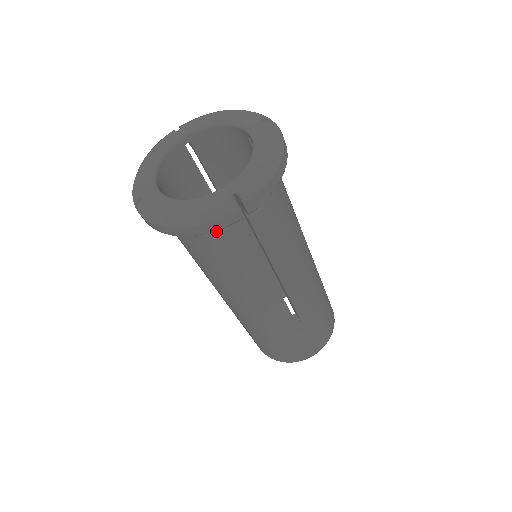
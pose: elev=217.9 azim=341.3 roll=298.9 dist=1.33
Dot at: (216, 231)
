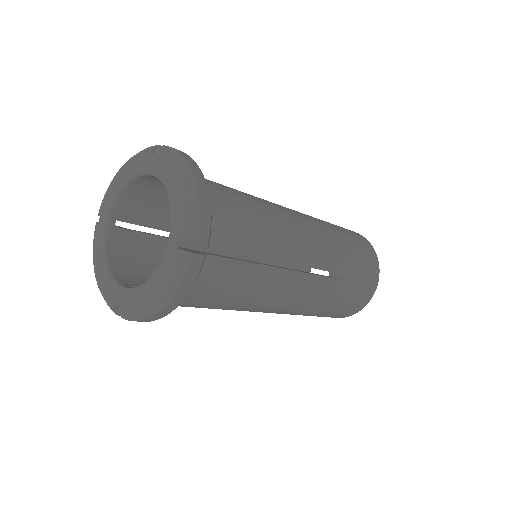
Dot at: occluded
